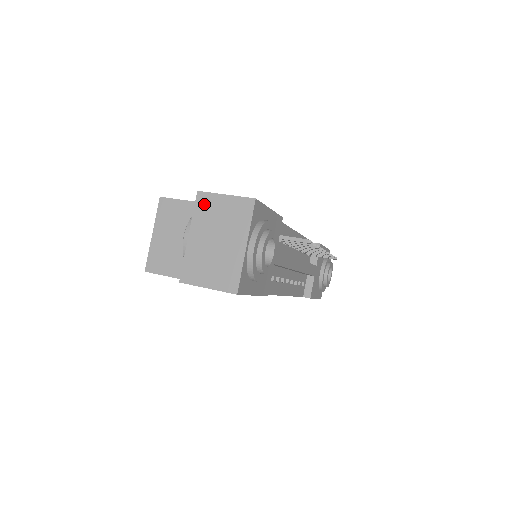
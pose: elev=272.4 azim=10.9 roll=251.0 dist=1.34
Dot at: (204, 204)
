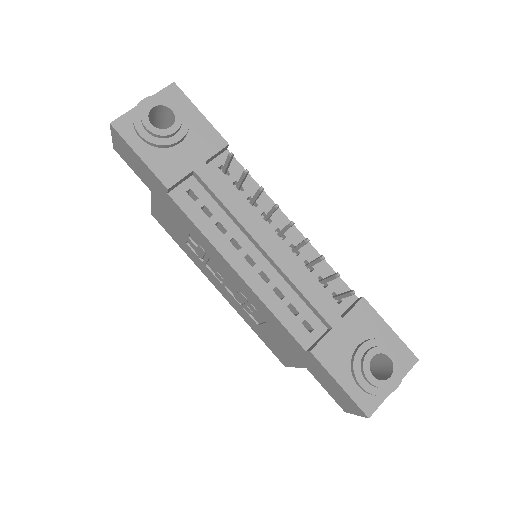
Dot at: occluded
